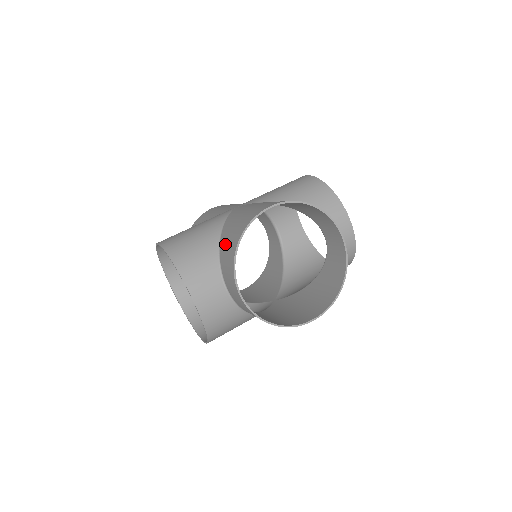
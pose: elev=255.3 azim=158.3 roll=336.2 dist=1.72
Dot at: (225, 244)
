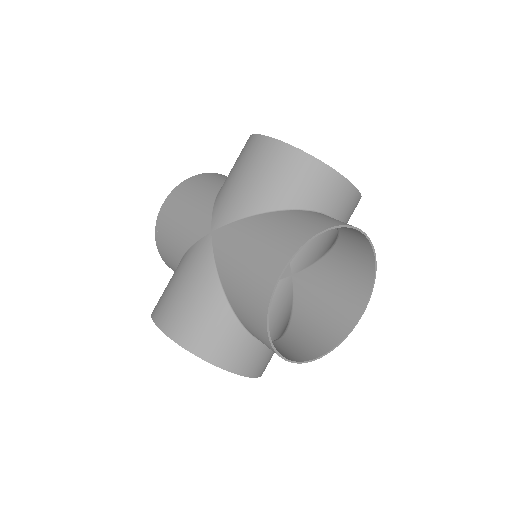
Dot at: (243, 316)
